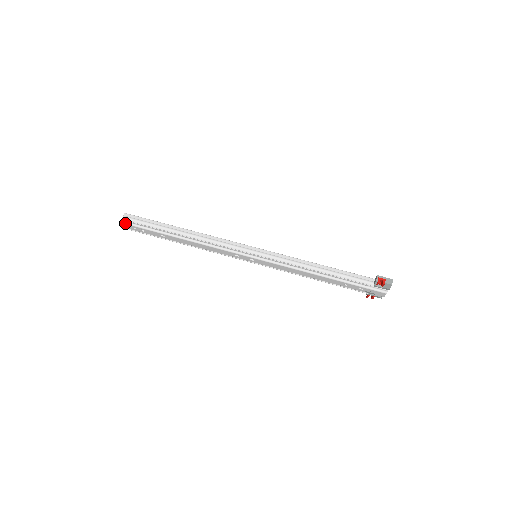
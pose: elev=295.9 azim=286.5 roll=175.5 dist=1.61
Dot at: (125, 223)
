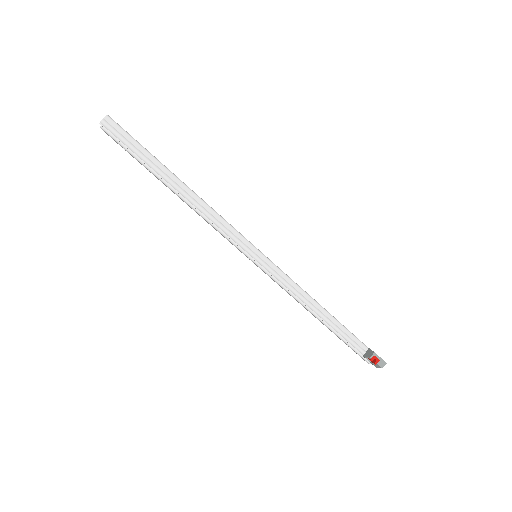
Dot at: (102, 128)
